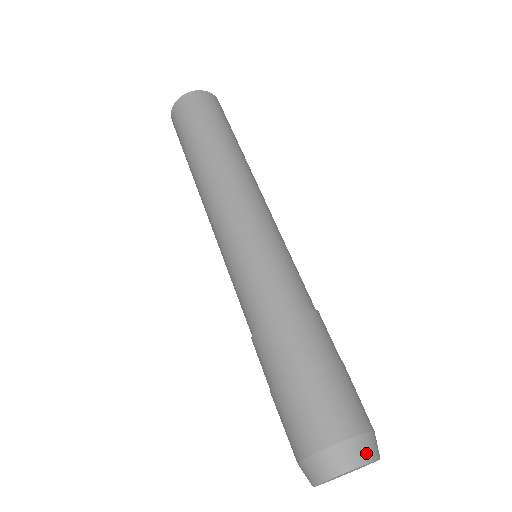
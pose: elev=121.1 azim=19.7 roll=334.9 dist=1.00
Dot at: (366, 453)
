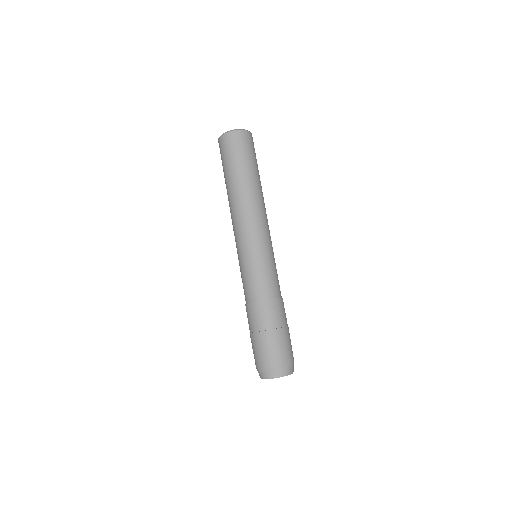
Dot at: occluded
